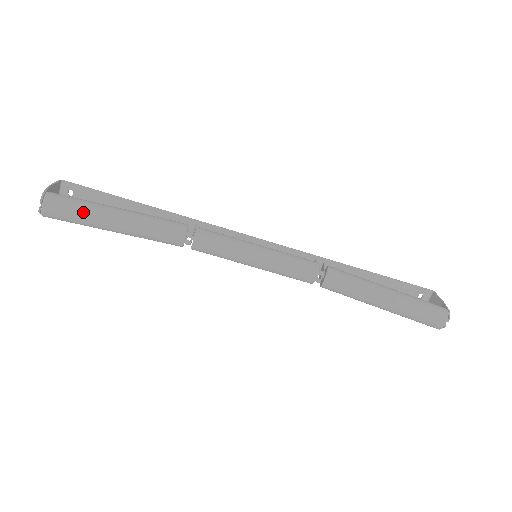
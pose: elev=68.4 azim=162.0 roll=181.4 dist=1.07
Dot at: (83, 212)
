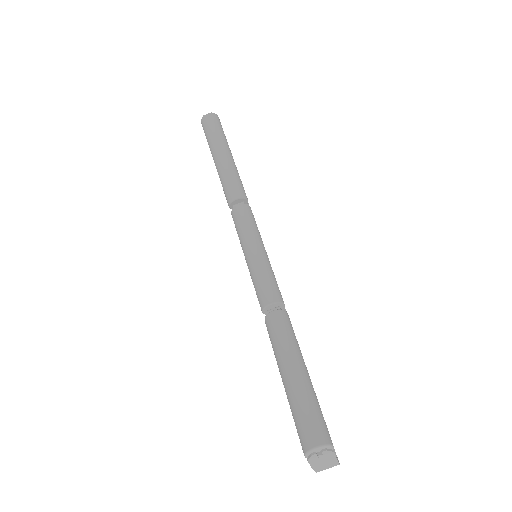
Dot at: (218, 134)
